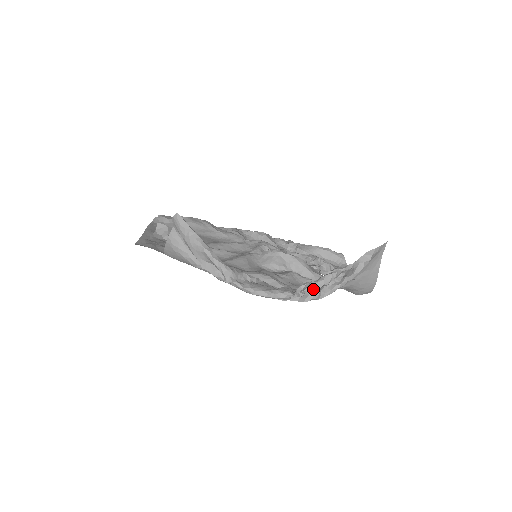
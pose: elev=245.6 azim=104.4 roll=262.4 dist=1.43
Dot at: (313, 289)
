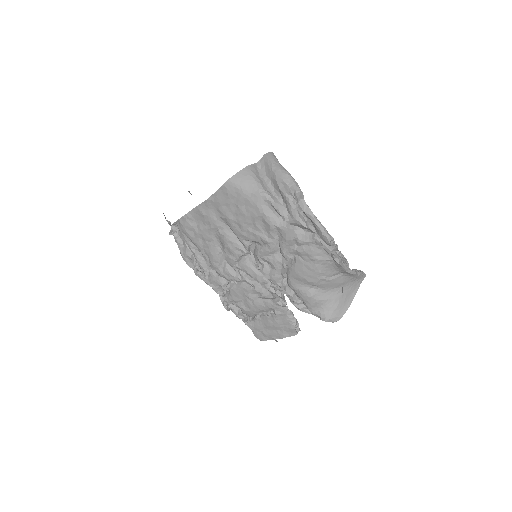
Dot at: occluded
